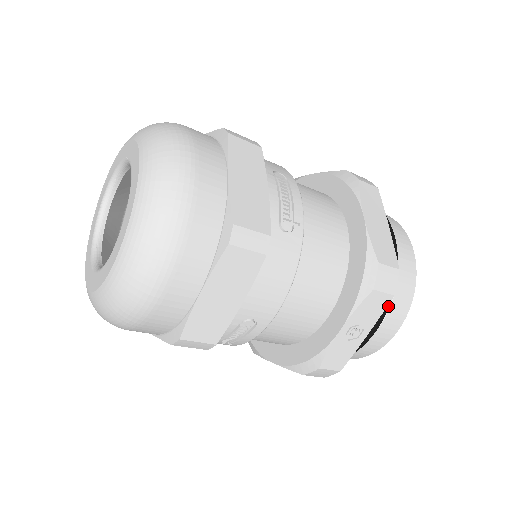
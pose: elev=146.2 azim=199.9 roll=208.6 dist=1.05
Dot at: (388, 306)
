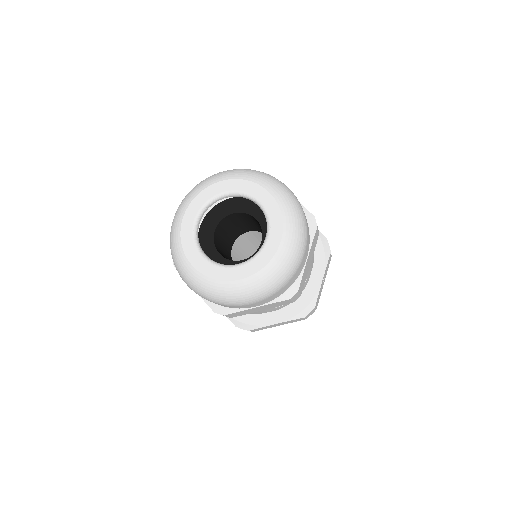
Dot at: occluded
